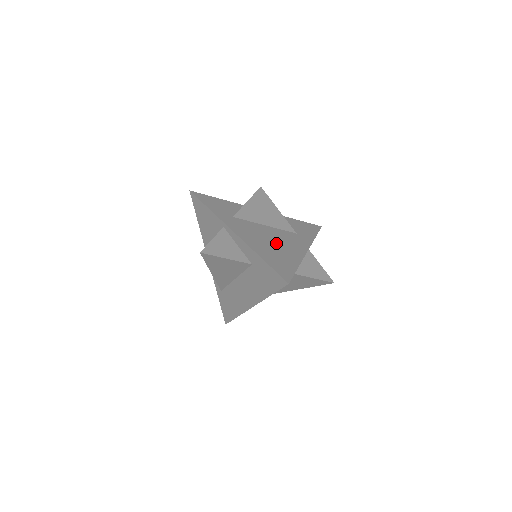
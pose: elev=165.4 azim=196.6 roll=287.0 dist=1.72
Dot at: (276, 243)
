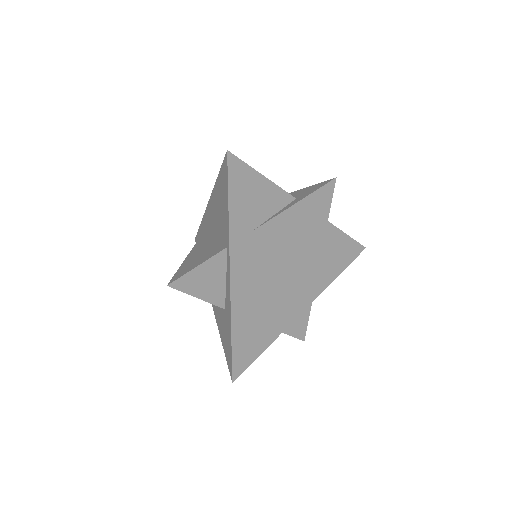
Dot at: (274, 296)
